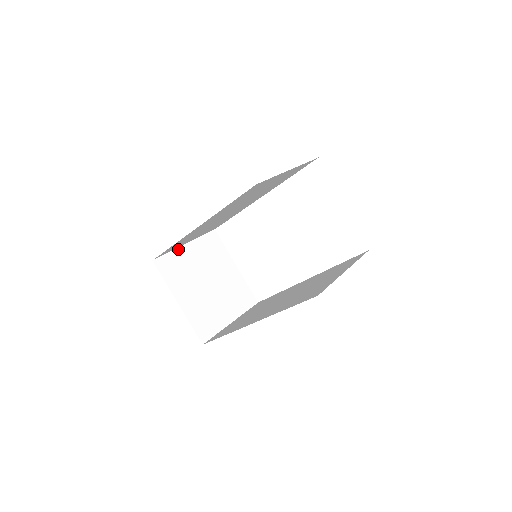
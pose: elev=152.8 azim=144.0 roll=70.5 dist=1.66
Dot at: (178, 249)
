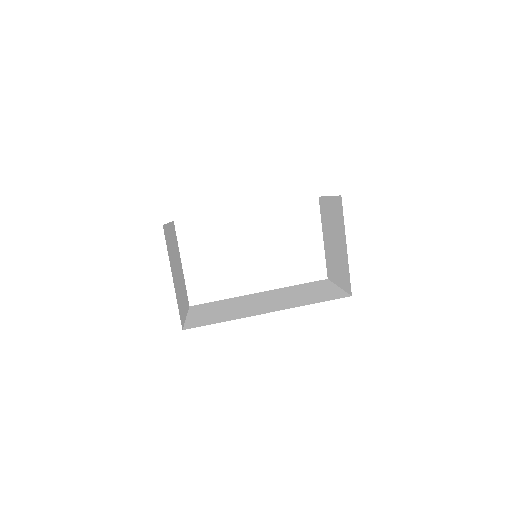
Dot at: (167, 225)
